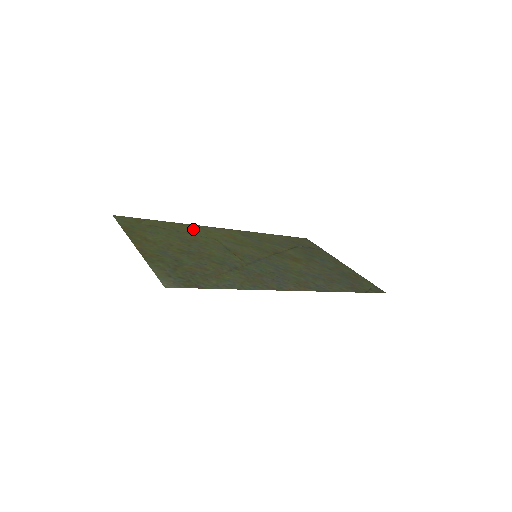
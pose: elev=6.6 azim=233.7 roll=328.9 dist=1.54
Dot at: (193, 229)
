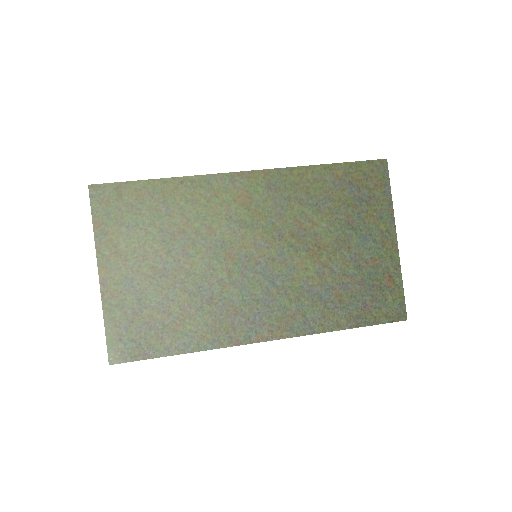
Dot at: (193, 193)
